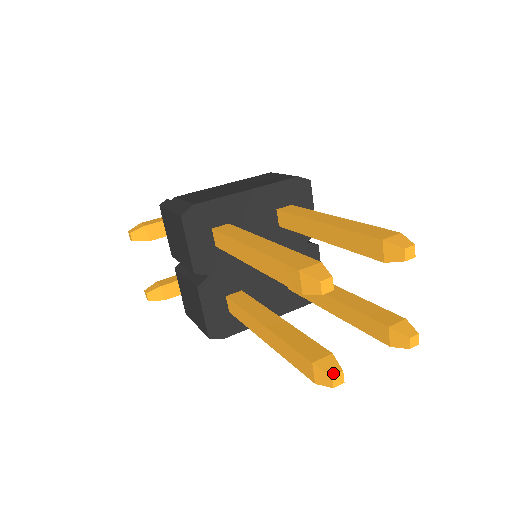
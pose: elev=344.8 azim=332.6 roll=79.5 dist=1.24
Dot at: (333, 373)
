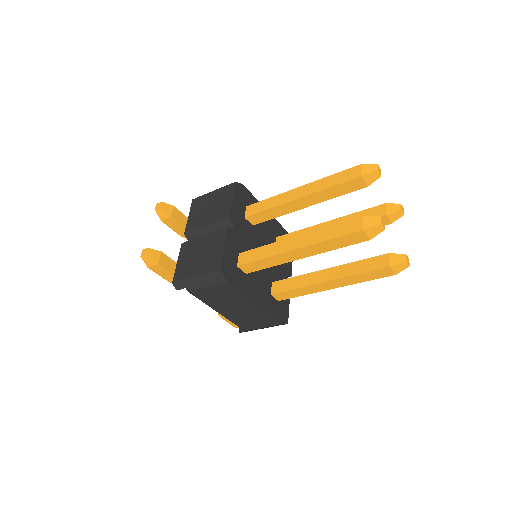
Dot at: (380, 218)
